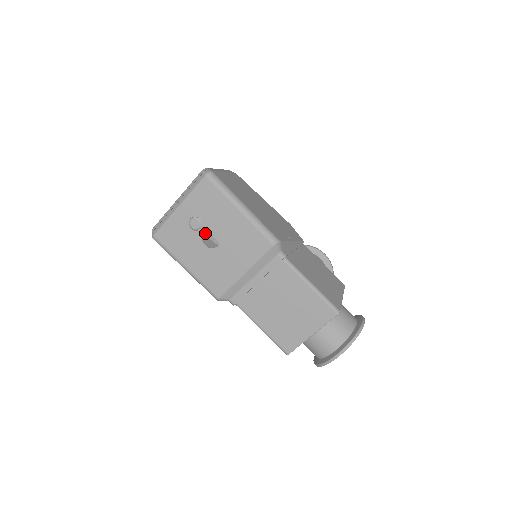
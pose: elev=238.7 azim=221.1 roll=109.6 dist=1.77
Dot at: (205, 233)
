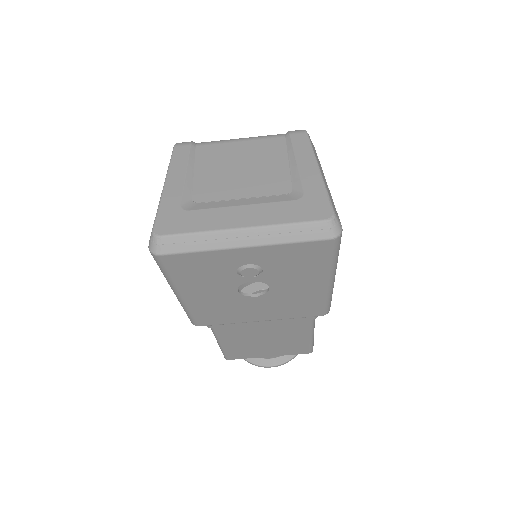
Dot at: occluded
